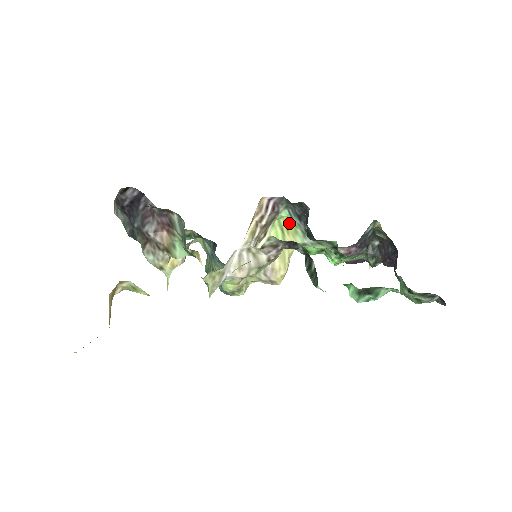
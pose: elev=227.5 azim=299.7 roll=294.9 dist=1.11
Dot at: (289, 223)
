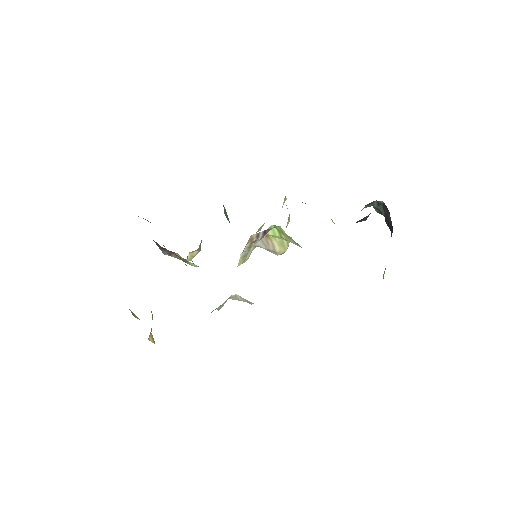
Dot at: (283, 231)
